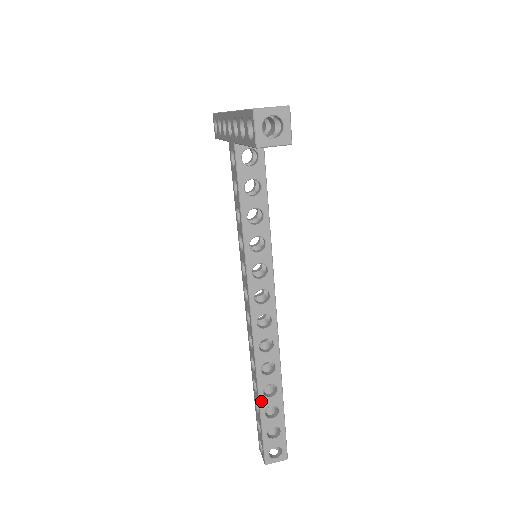
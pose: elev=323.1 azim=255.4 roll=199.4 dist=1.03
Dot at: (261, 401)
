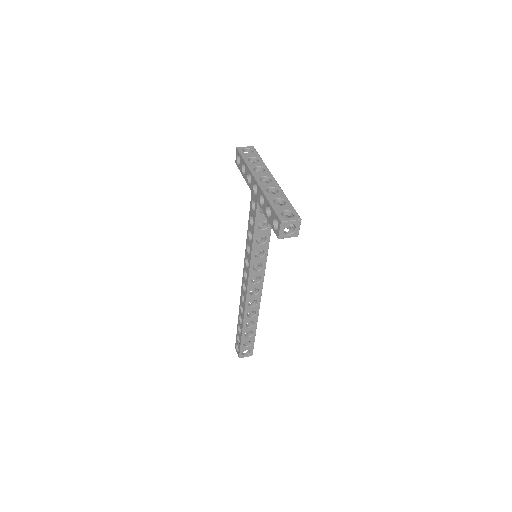
Dot at: (244, 329)
